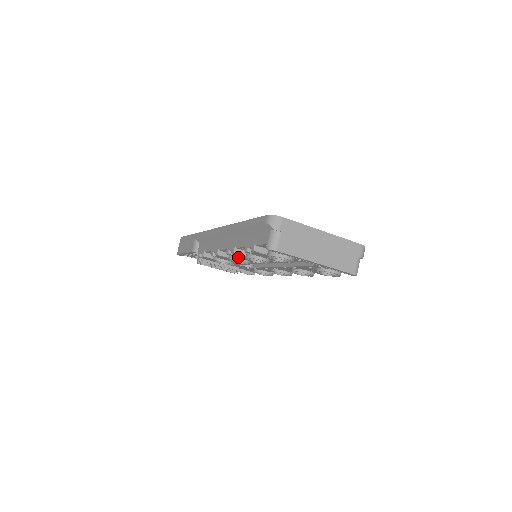
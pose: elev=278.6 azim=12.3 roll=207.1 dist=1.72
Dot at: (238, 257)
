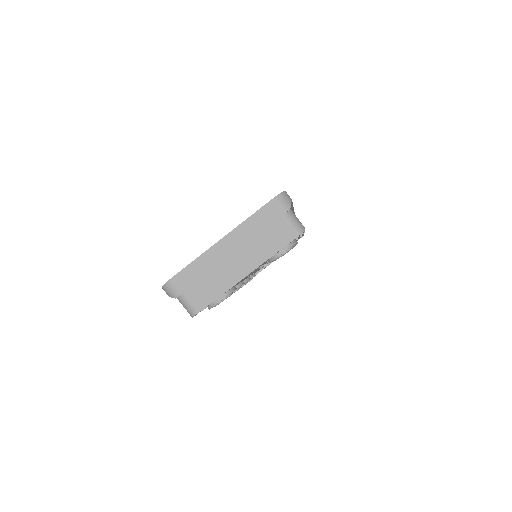
Dot at: occluded
